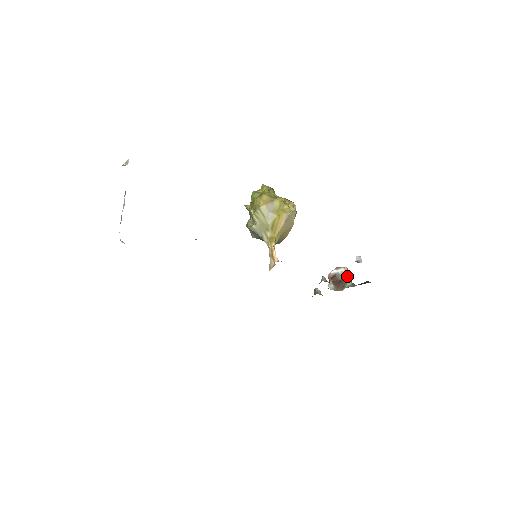
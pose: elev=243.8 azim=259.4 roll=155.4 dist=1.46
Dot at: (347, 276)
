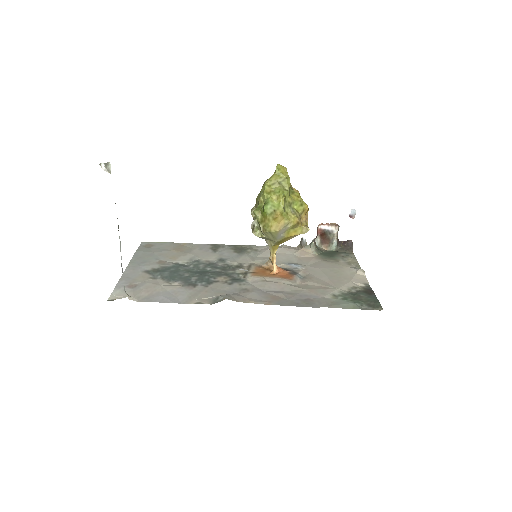
Dot at: (335, 236)
